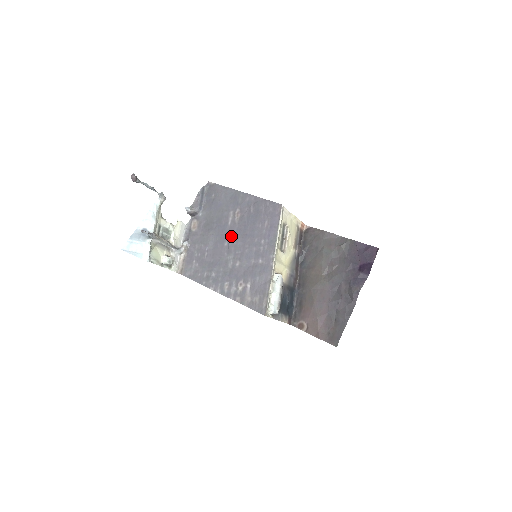
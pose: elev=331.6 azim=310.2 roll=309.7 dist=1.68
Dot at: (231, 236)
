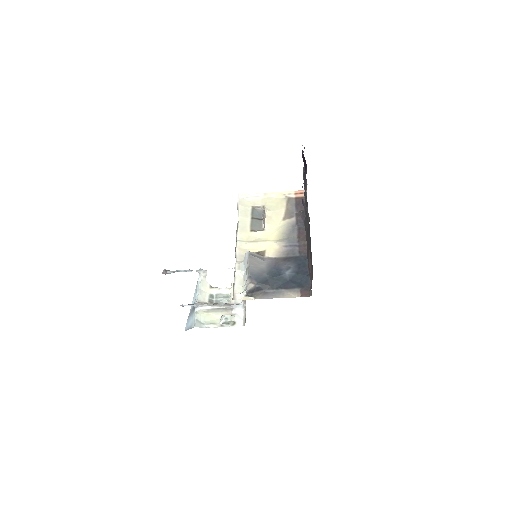
Dot at: occluded
